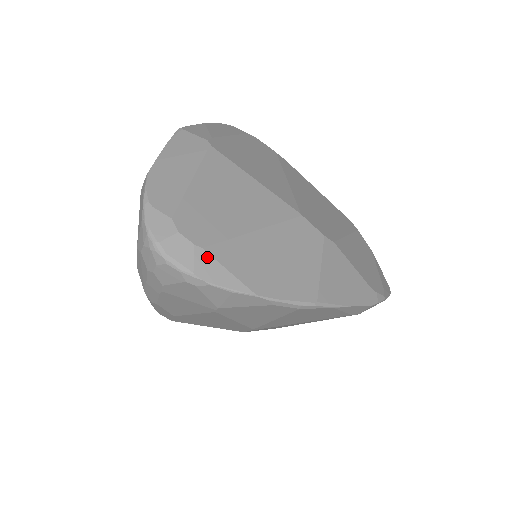
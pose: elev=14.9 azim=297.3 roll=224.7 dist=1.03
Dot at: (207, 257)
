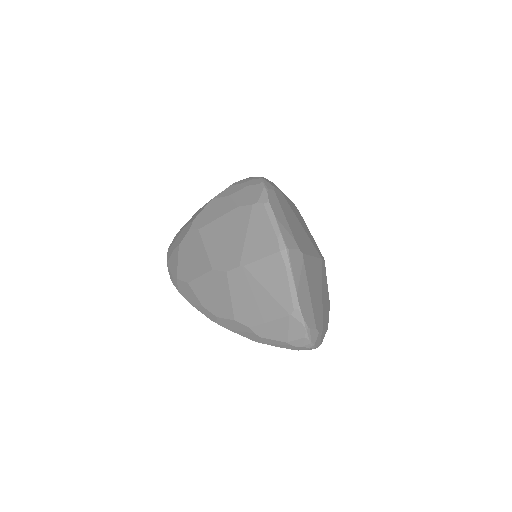
Dot at: (323, 332)
